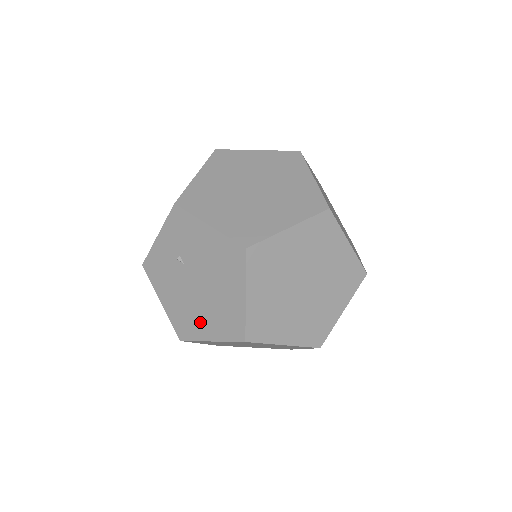
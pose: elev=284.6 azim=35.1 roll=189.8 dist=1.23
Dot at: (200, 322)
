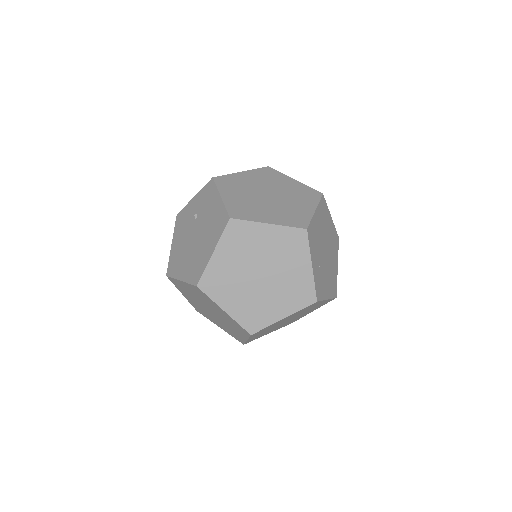
Dot at: (182, 264)
